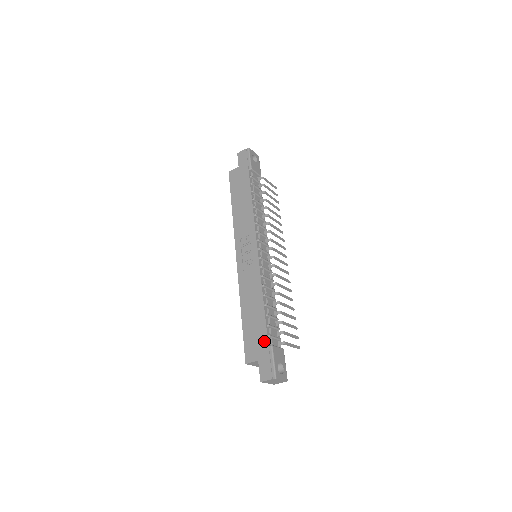
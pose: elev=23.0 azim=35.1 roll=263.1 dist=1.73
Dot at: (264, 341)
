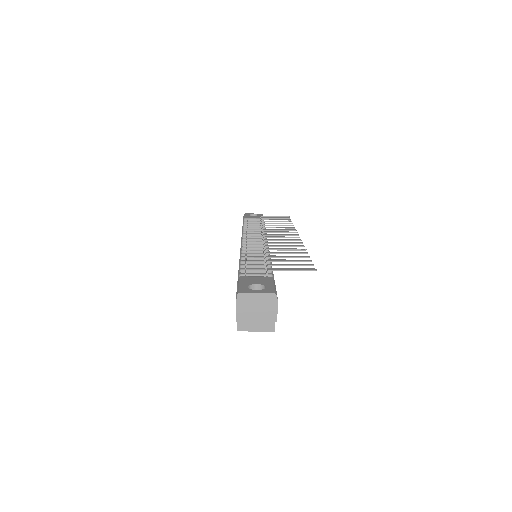
Dot at: occluded
